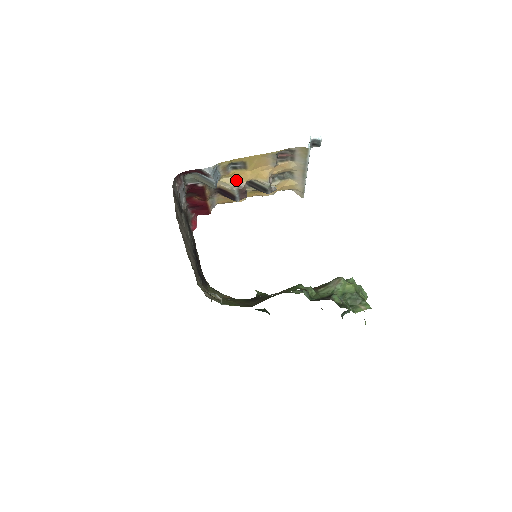
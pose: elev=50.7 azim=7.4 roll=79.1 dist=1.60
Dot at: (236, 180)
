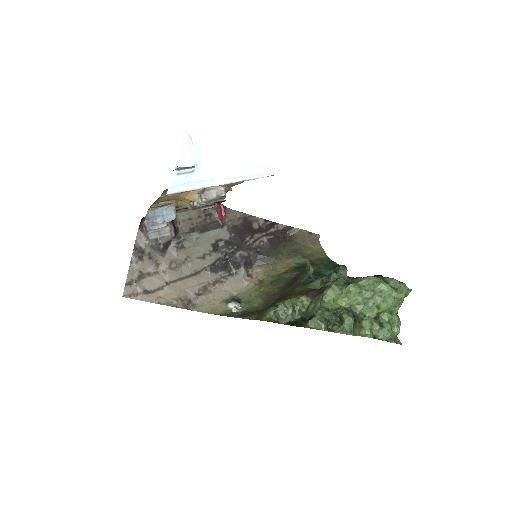
Dot at: (184, 203)
